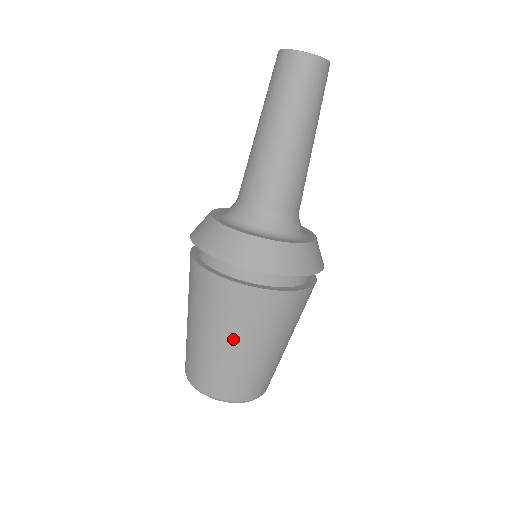
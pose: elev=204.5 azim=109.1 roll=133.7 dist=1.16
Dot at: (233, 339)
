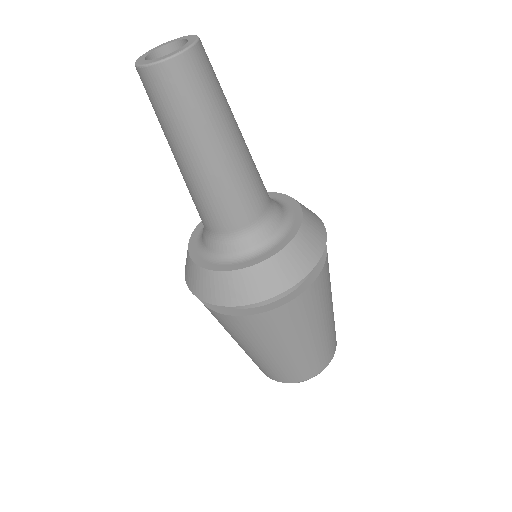
Dot at: (252, 348)
